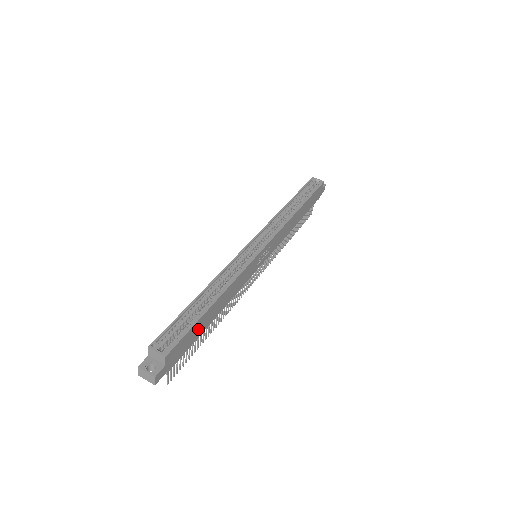
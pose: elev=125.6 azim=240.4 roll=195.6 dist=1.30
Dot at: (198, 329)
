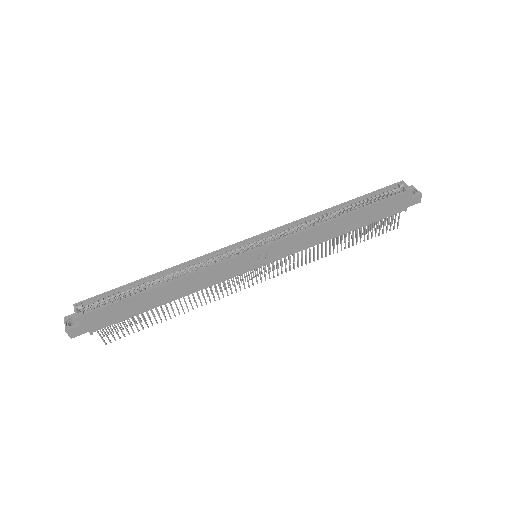
Dot at: (133, 306)
